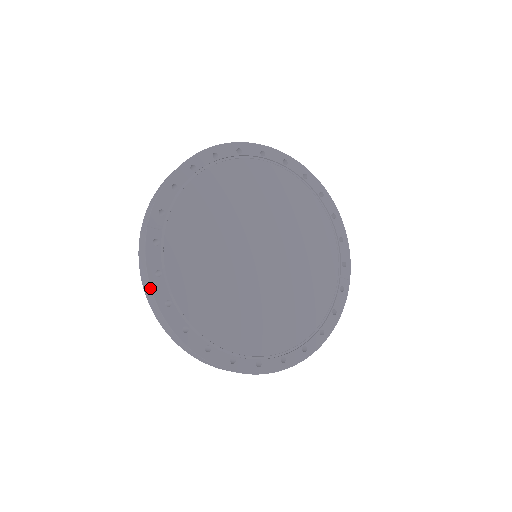
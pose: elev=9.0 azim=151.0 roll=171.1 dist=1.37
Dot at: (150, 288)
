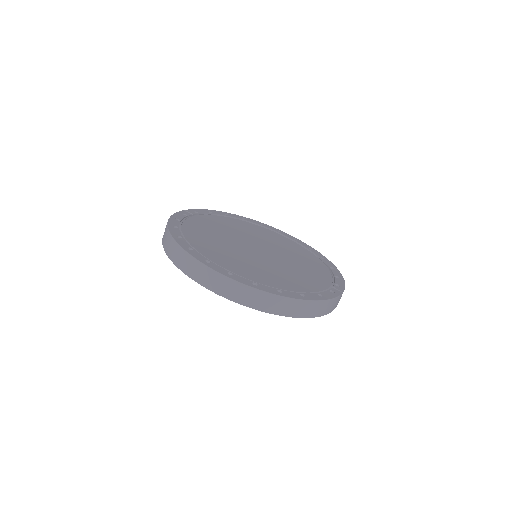
Dot at: (168, 220)
